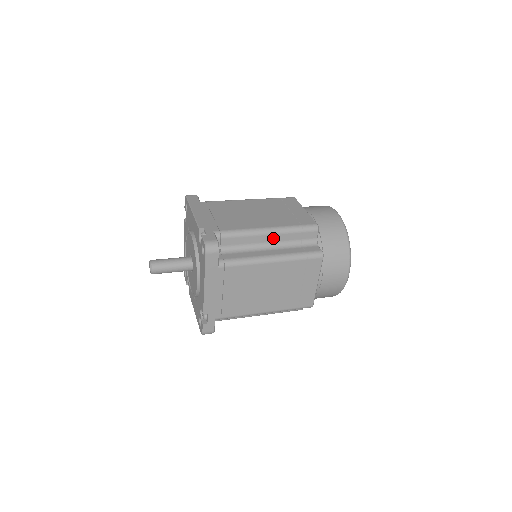
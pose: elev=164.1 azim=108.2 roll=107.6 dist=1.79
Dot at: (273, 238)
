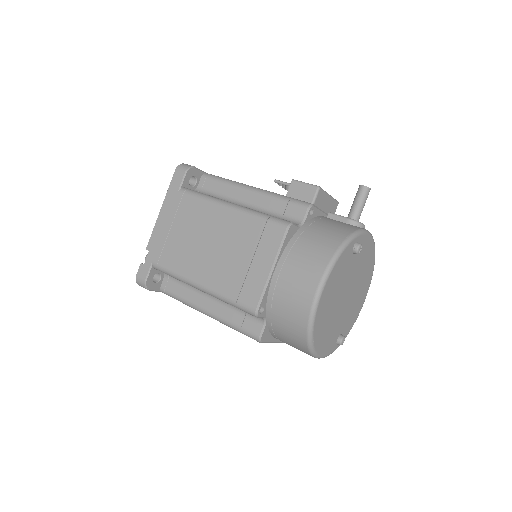
Dot at: occluded
